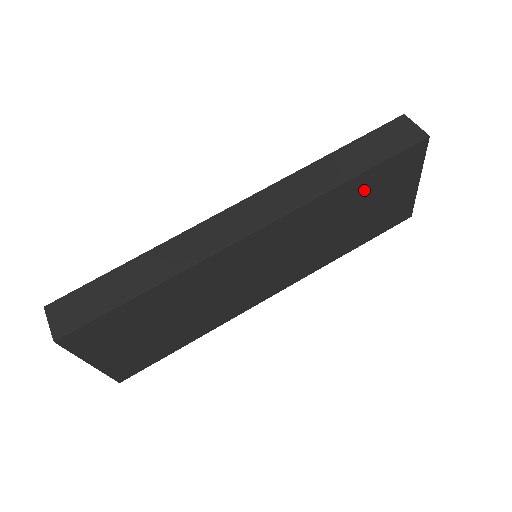
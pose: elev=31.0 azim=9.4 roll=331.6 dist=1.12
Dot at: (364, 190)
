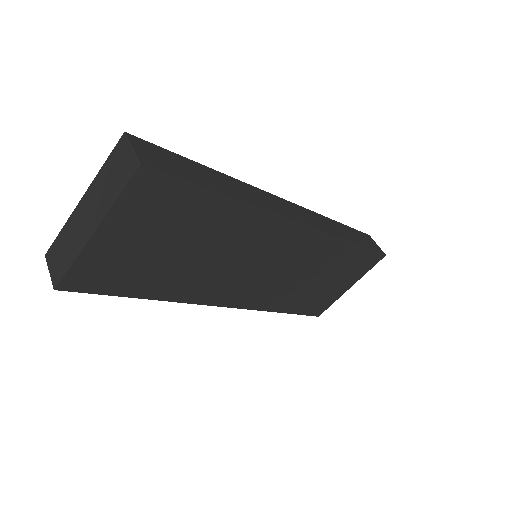
Dot at: (344, 261)
